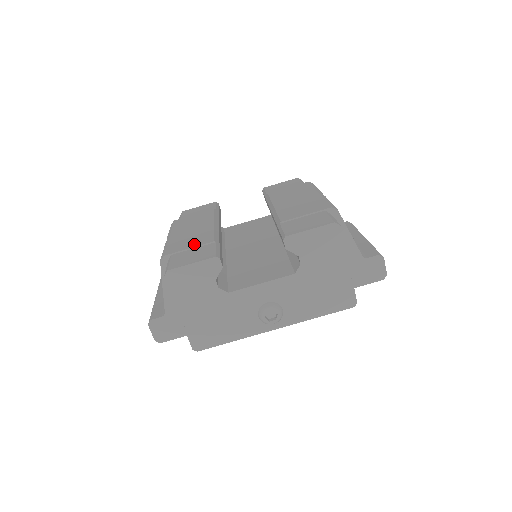
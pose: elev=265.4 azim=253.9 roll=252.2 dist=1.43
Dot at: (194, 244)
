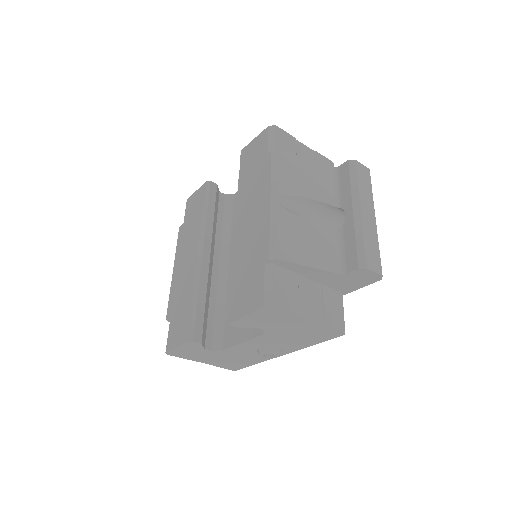
Dot at: (181, 304)
